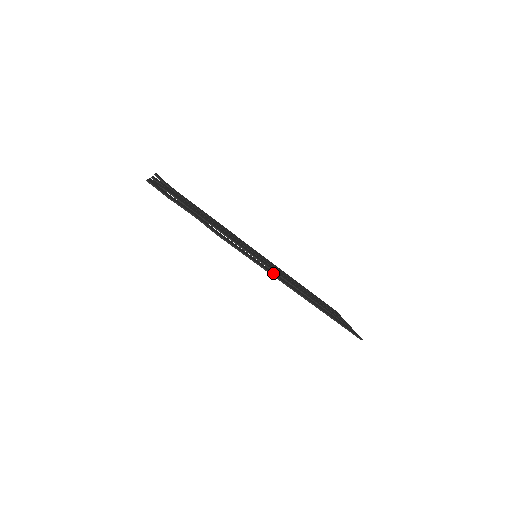
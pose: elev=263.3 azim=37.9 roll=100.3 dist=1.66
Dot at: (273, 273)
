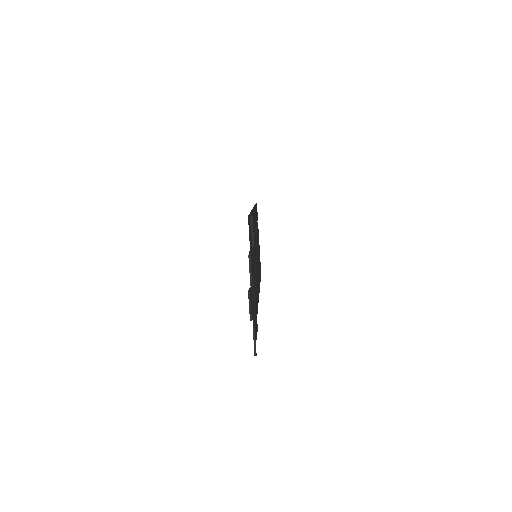
Dot at: occluded
